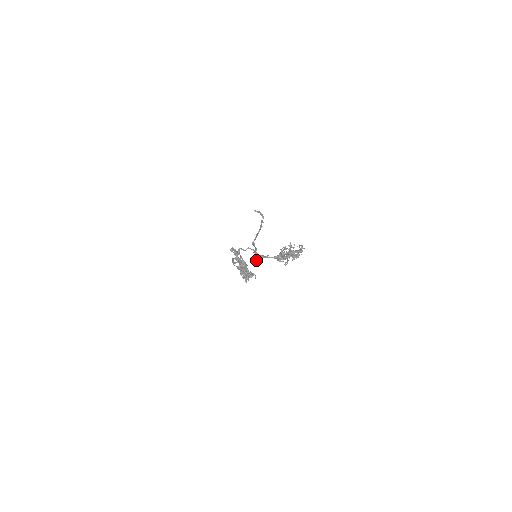
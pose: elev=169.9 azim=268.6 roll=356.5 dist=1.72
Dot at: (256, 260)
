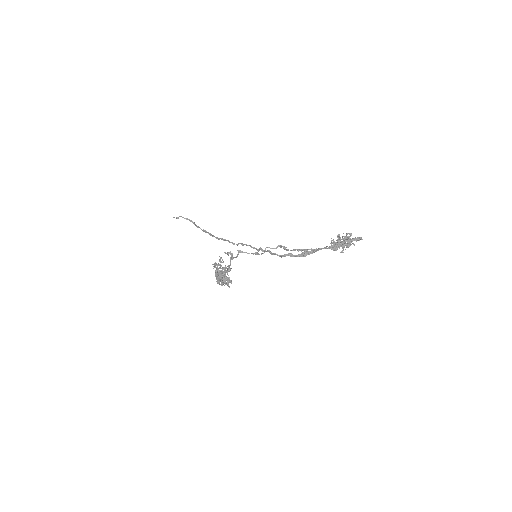
Dot at: (299, 255)
